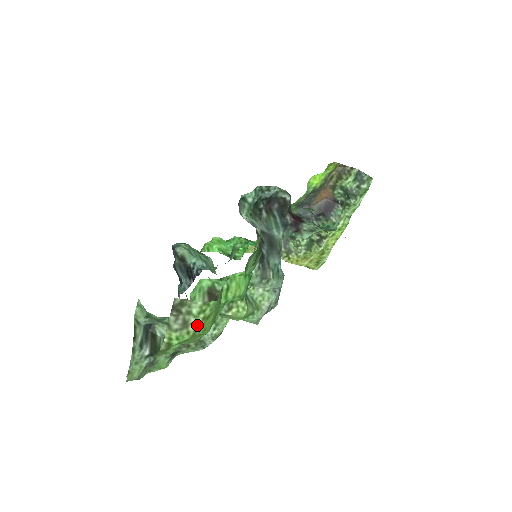
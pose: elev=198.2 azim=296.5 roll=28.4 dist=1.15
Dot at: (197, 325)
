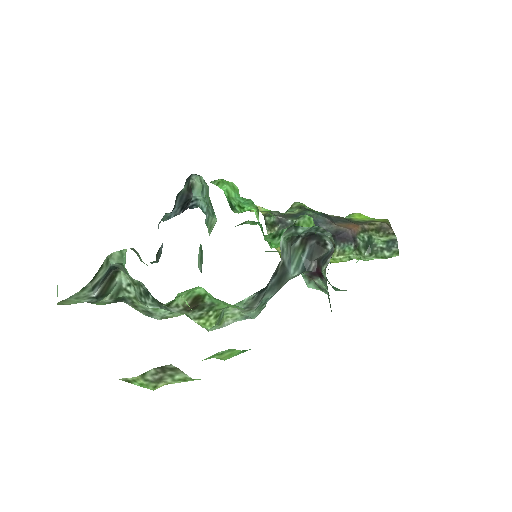
Dot at: occluded
